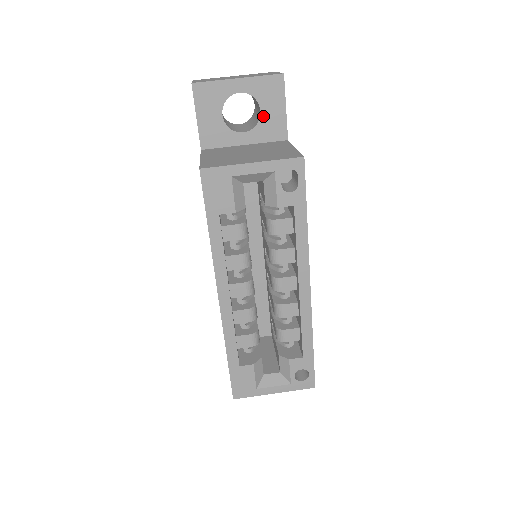
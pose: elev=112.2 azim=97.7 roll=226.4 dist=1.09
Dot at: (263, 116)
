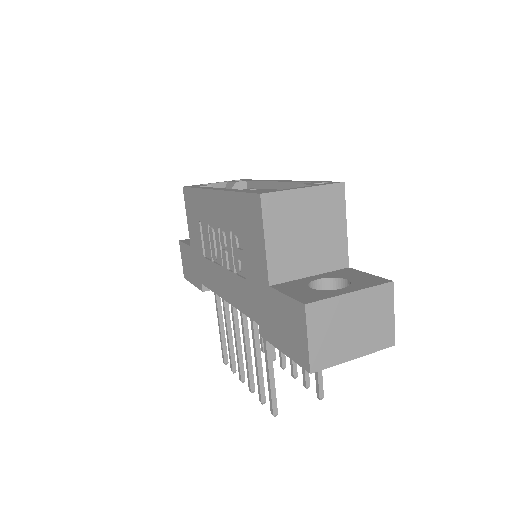
Dot at: occluded
